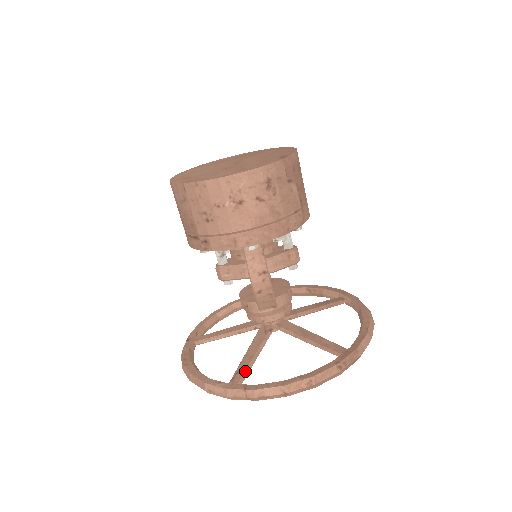
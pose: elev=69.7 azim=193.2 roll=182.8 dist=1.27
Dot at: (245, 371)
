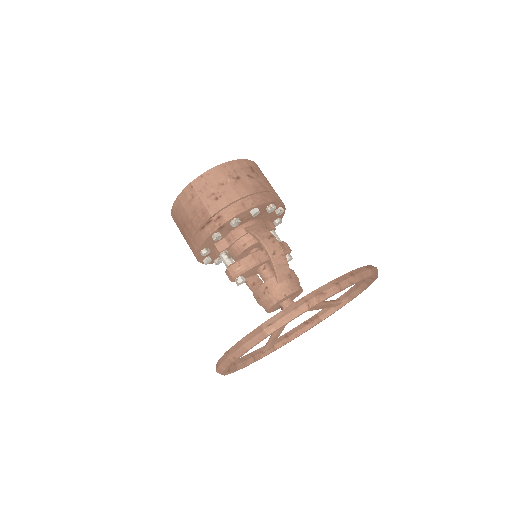
Dot at: occluded
